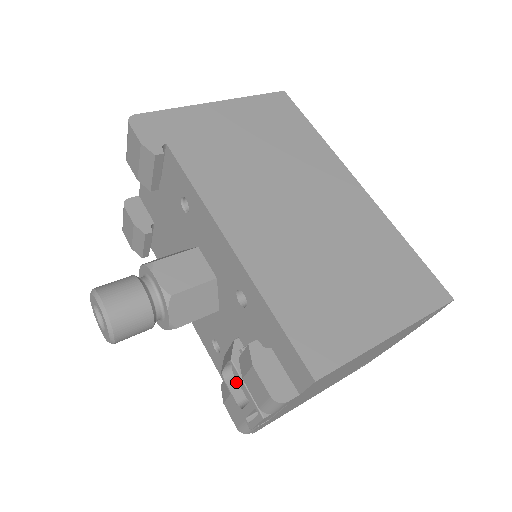
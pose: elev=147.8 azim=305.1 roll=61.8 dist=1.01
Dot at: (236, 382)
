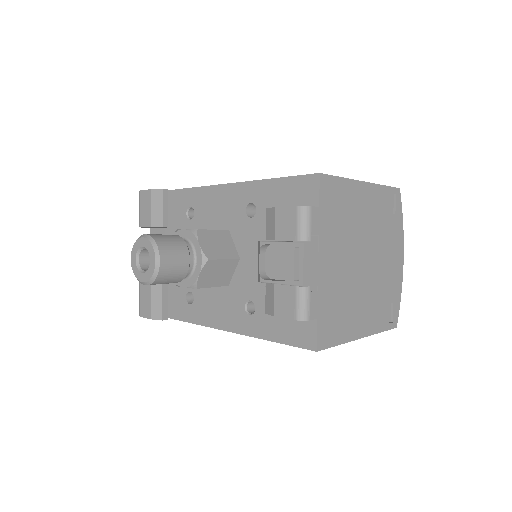
Dot at: (275, 280)
